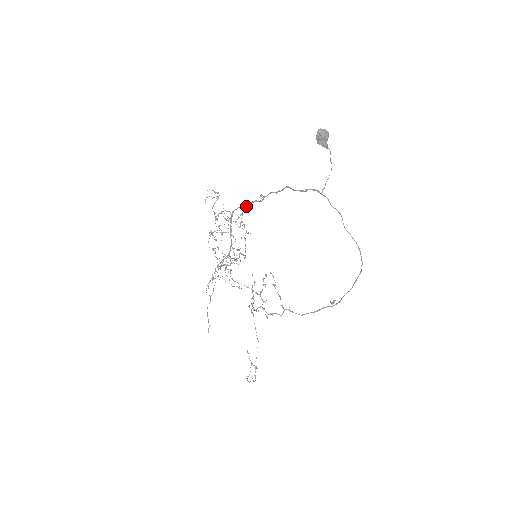
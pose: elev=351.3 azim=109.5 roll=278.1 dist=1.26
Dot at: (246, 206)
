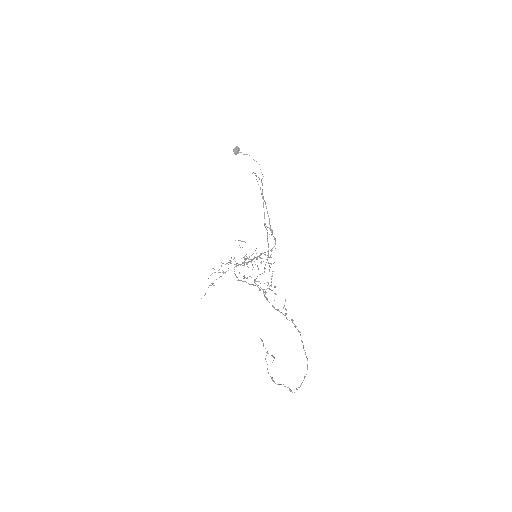
Dot at: occluded
